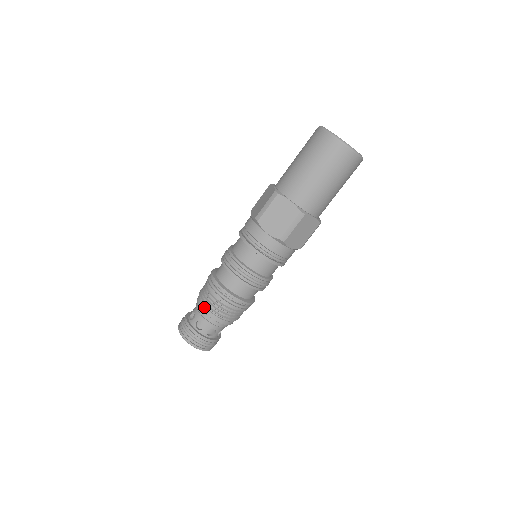
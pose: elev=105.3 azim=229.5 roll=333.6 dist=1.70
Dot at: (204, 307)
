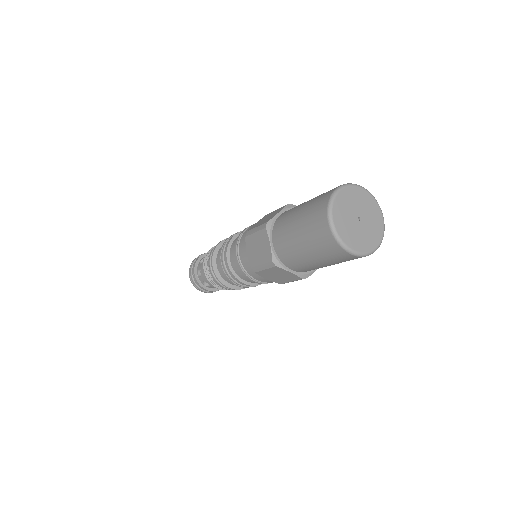
Dot at: (203, 264)
